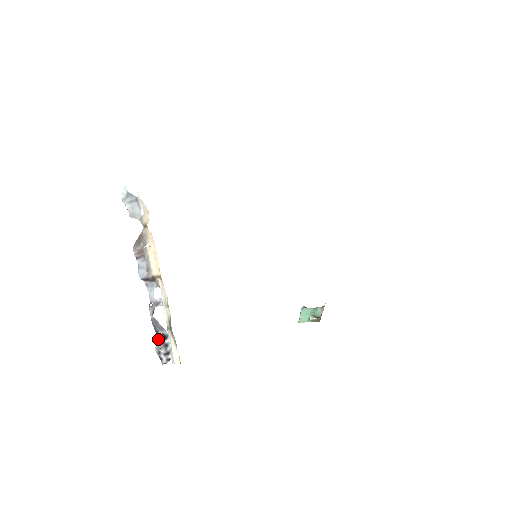
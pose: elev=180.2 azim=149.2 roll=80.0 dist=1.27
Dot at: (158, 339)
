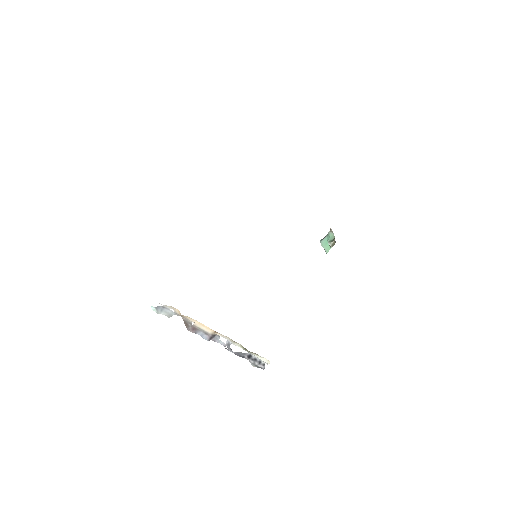
Dot at: occluded
